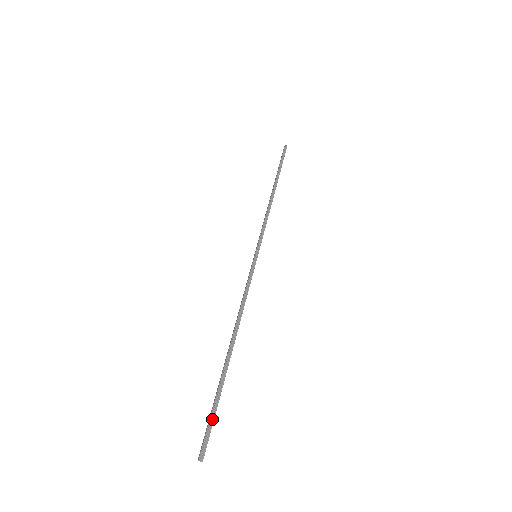
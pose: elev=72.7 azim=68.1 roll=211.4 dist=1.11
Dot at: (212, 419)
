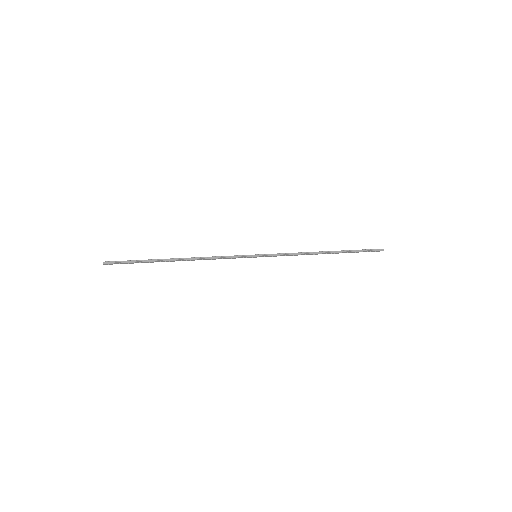
Dot at: (128, 262)
